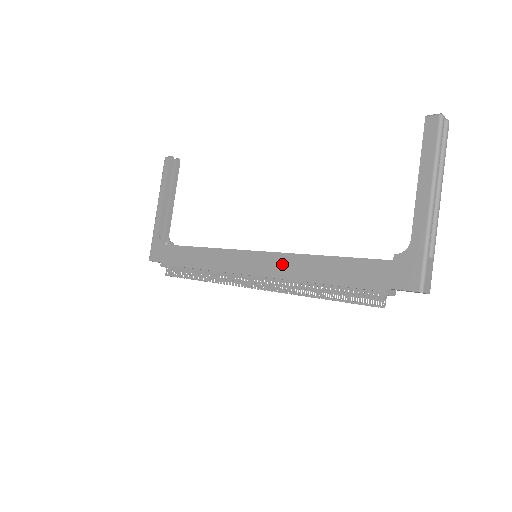
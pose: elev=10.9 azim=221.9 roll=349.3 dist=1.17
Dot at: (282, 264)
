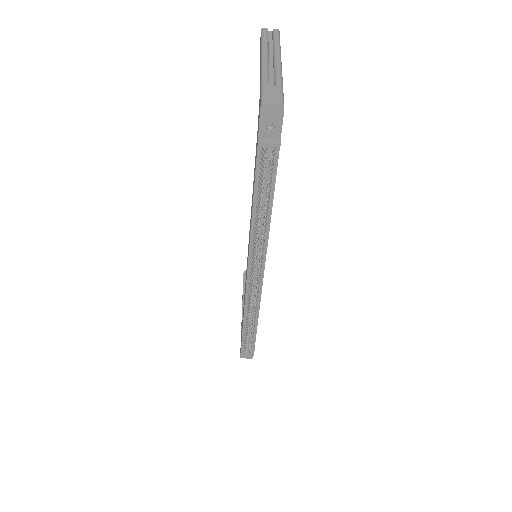
Dot at: occluded
